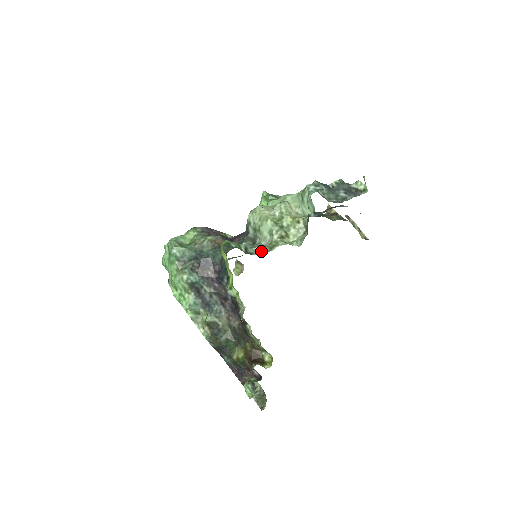
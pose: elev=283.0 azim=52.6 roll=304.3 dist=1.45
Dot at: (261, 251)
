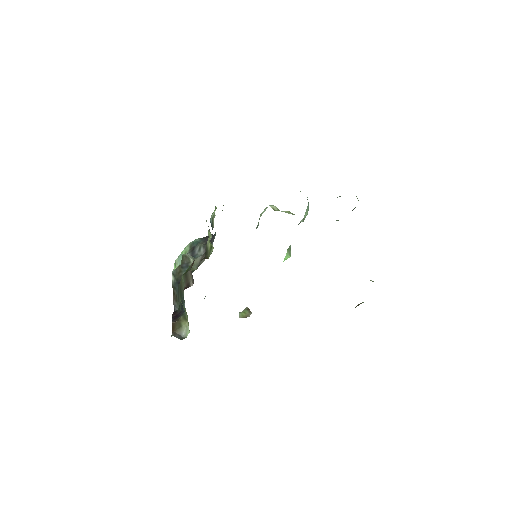
Dot at: occluded
